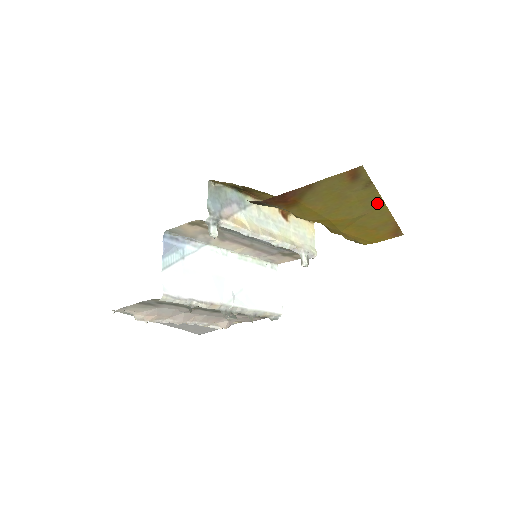
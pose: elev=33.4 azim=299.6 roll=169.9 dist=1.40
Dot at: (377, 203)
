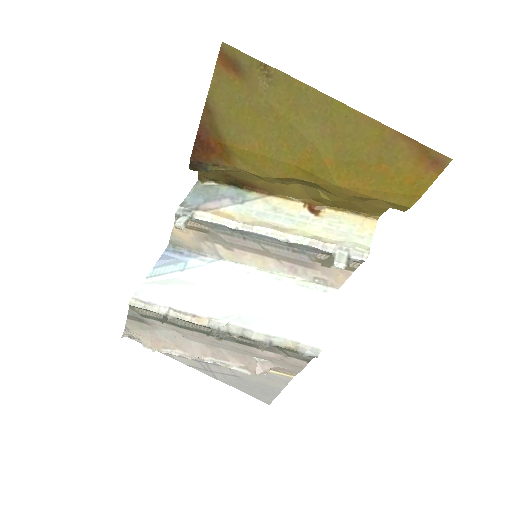
Dot at: (321, 103)
